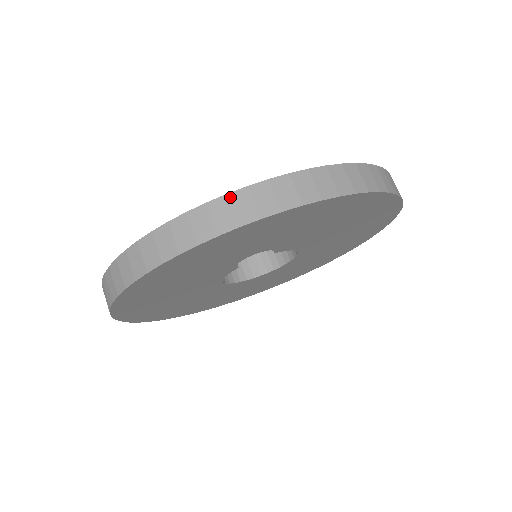
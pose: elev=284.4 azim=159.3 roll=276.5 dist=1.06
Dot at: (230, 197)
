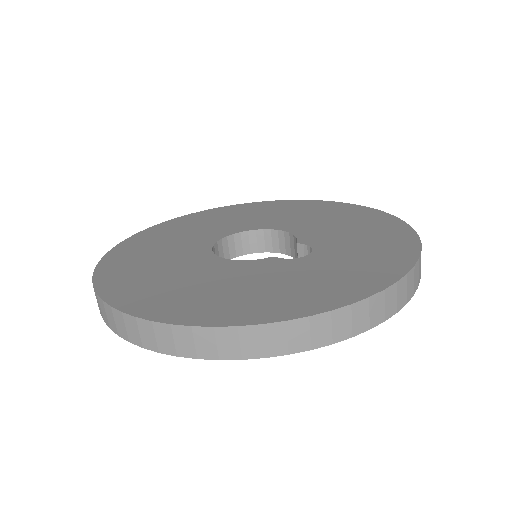
Dot at: (408, 276)
